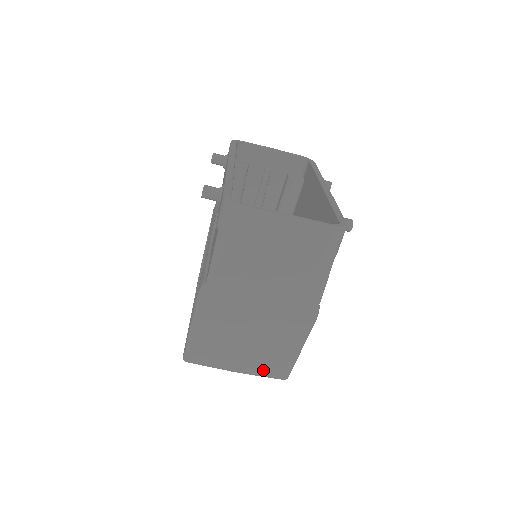
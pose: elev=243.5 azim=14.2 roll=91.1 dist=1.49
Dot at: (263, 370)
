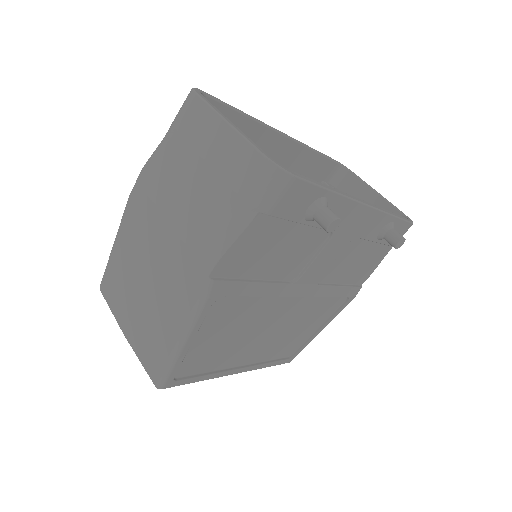
Dot at: (143, 351)
